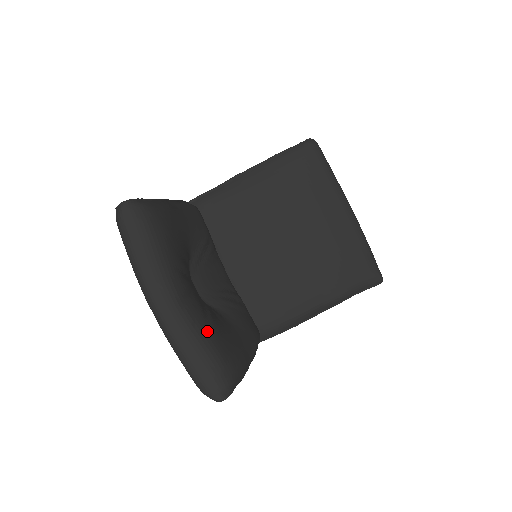
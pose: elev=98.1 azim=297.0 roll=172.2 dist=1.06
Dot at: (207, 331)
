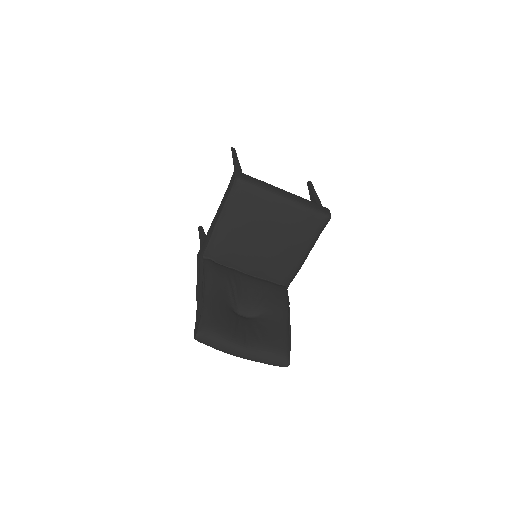
Dot at: (264, 347)
